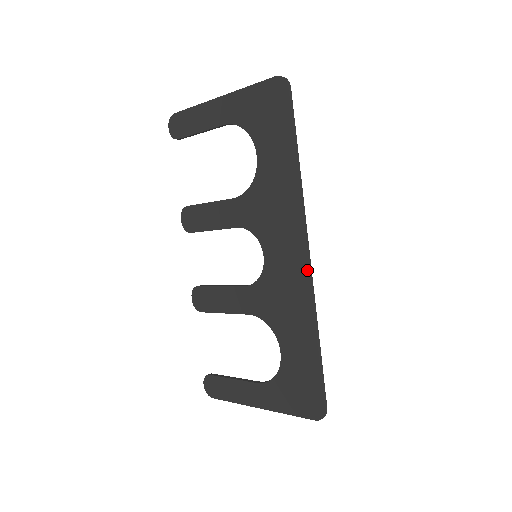
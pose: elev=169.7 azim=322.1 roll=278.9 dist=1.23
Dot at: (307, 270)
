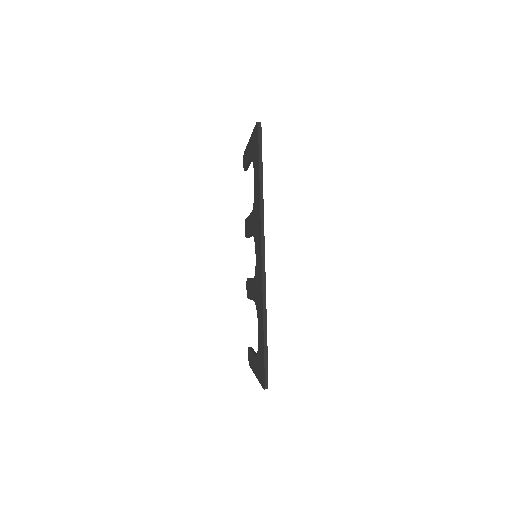
Dot at: (261, 267)
